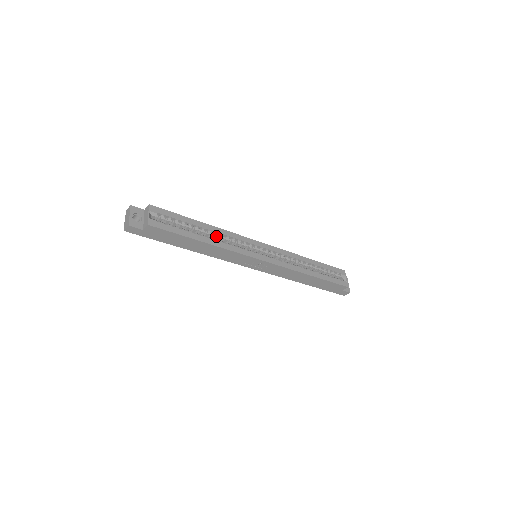
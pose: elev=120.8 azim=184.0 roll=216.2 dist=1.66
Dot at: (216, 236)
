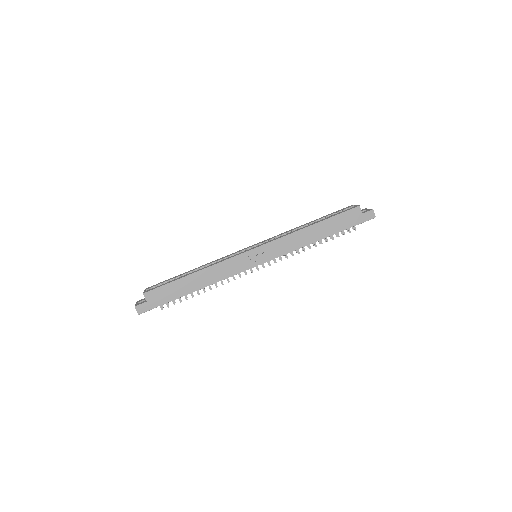
Dot at: occluded
